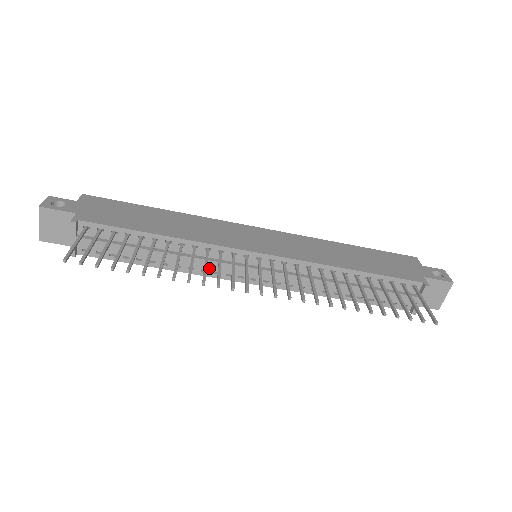
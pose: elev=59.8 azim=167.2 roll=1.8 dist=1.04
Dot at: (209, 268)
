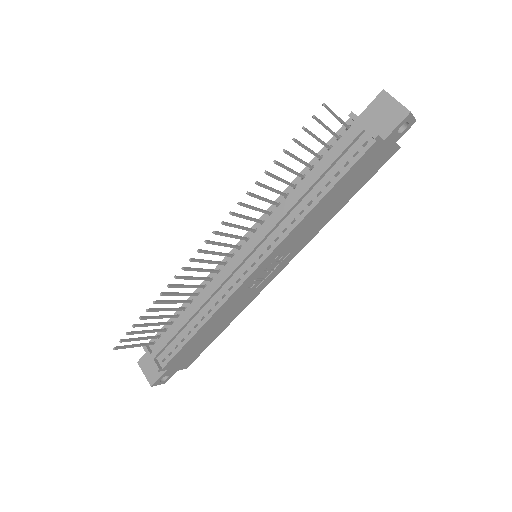
Dot at: (224, 291)
